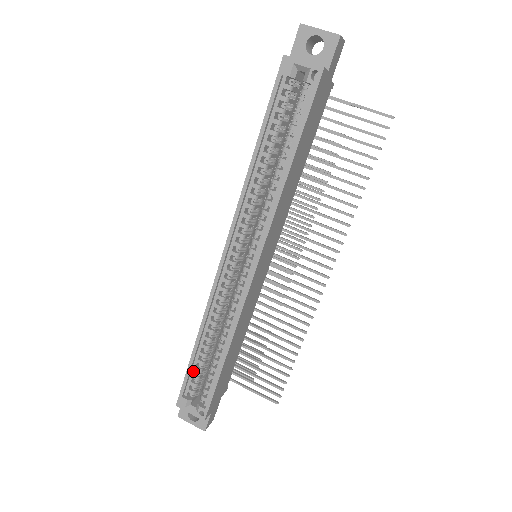
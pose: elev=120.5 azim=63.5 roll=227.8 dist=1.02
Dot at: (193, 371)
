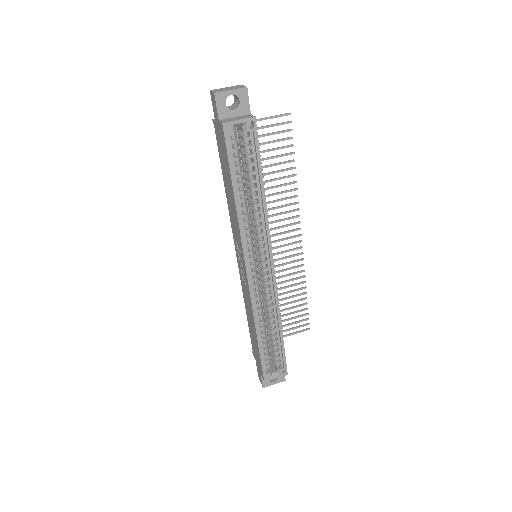
Dot at: (263, 354)
